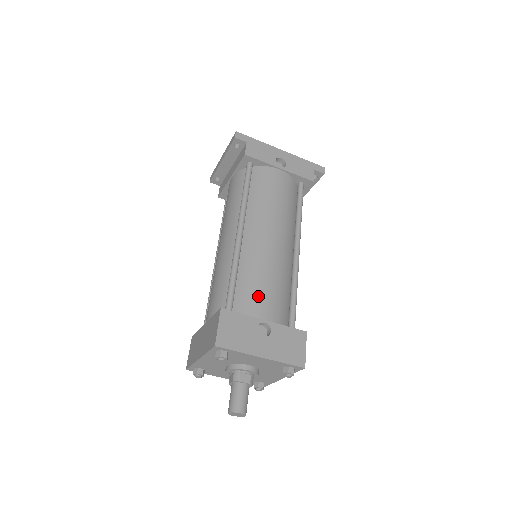
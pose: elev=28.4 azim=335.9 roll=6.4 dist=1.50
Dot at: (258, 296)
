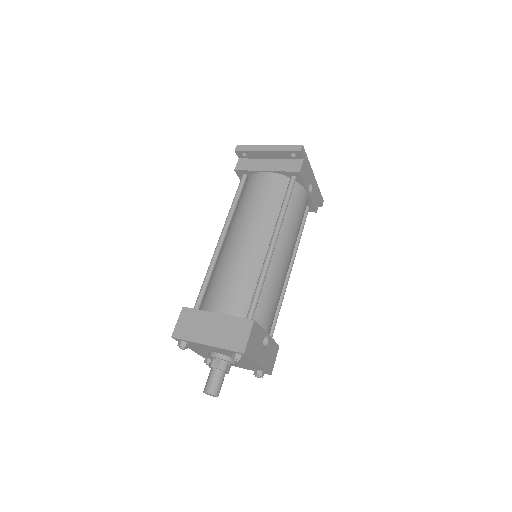
Dot at: (269, 311)
